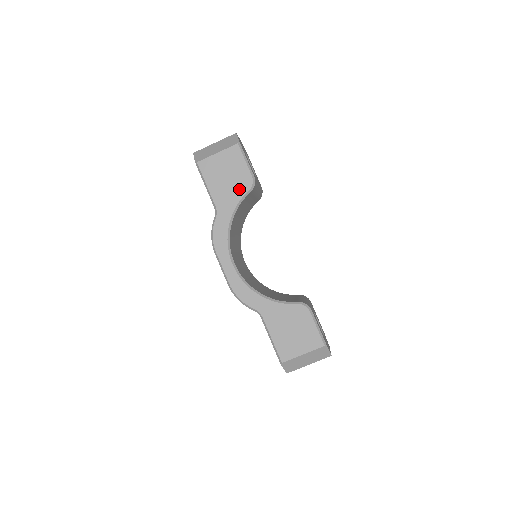
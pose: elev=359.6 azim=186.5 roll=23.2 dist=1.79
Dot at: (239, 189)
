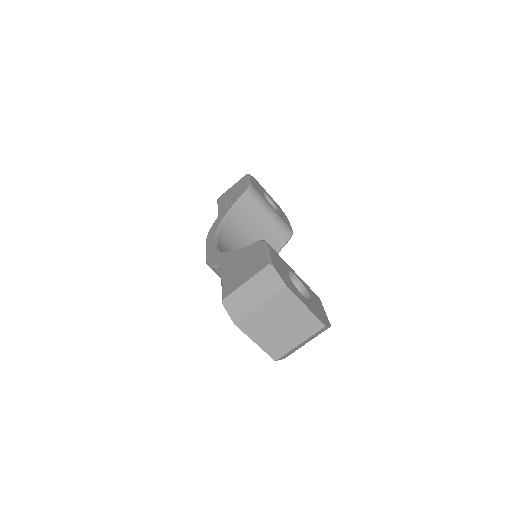
Dot at: (238, 196)
